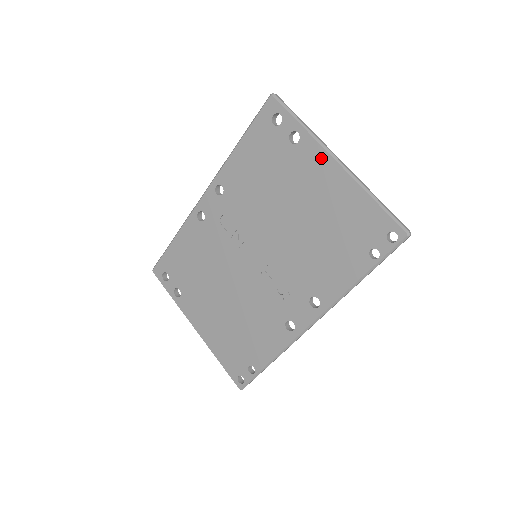
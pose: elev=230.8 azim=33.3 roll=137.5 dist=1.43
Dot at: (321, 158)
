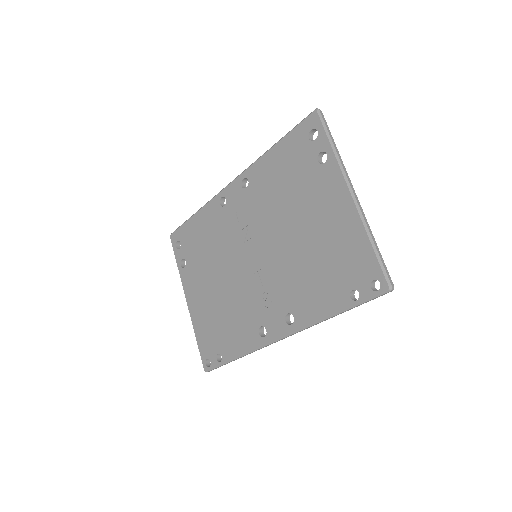
Dot at: (339, 186)
